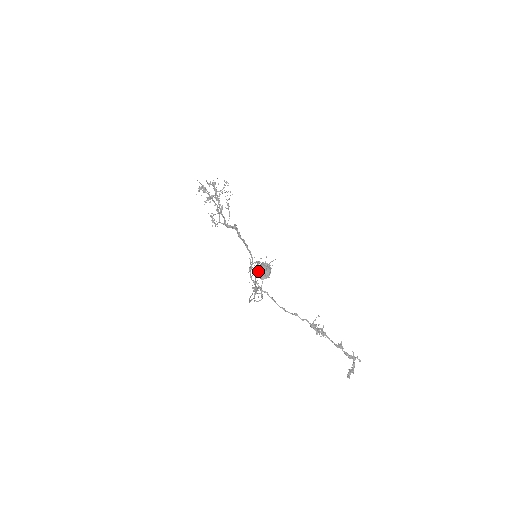
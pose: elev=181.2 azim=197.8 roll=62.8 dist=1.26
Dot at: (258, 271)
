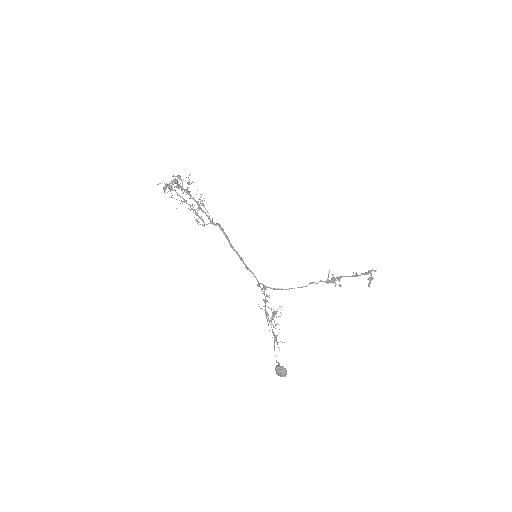
Dot at: occluded
